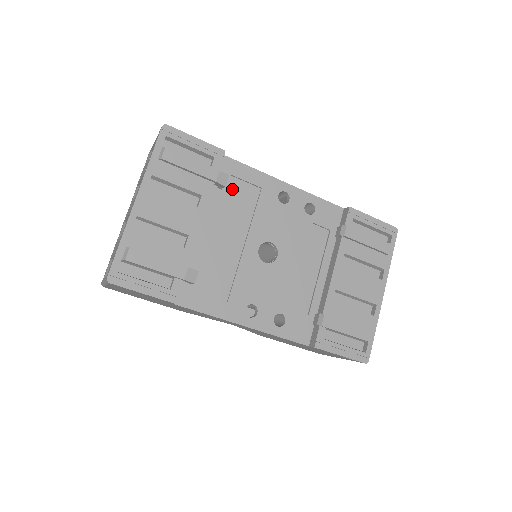
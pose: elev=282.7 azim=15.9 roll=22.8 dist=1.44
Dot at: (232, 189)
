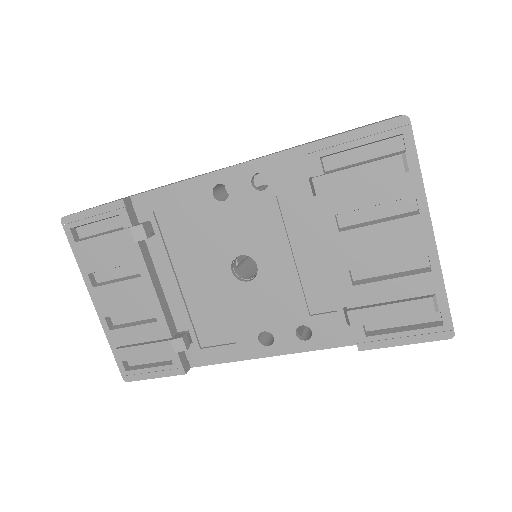
Dot at: (165, 225)
